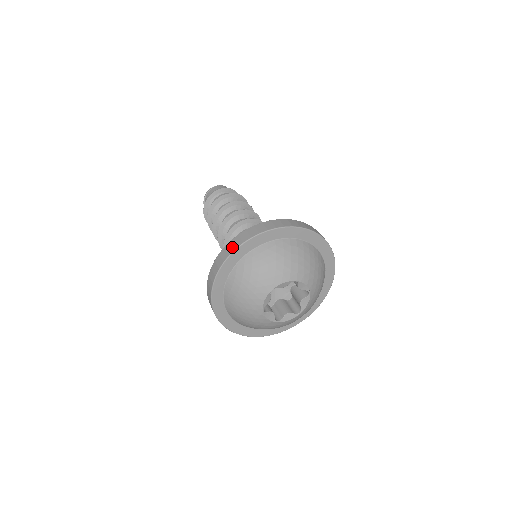
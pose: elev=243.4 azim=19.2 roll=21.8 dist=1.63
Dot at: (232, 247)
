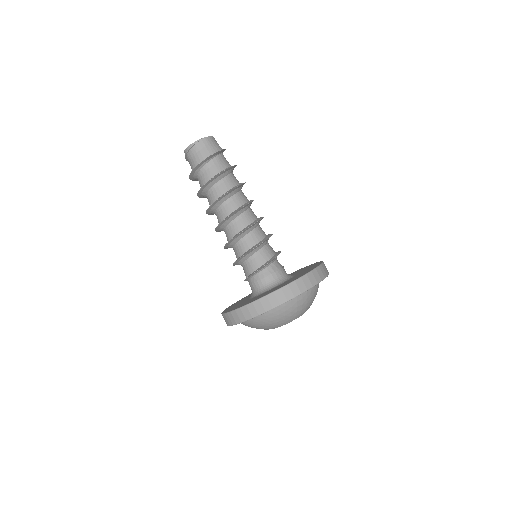
Dot at: (248, 314)
